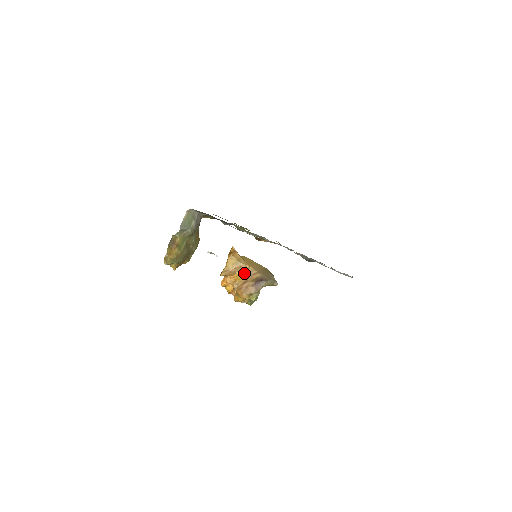
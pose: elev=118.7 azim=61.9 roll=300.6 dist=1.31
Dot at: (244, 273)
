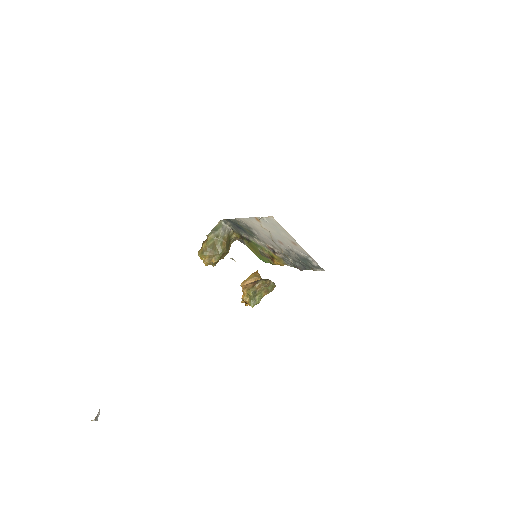
Dot at: occluded
